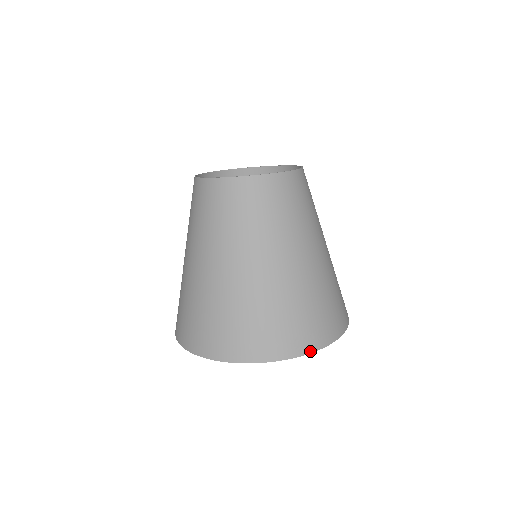
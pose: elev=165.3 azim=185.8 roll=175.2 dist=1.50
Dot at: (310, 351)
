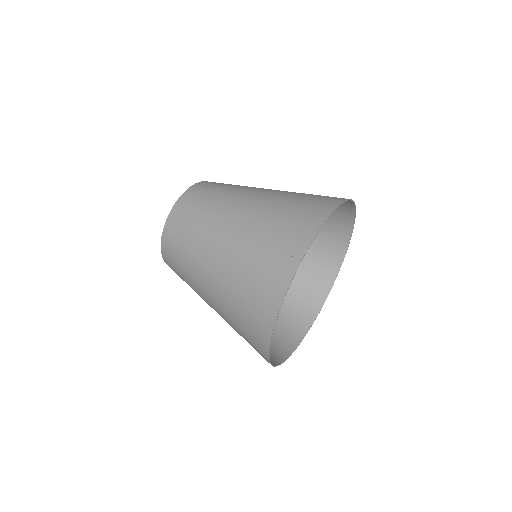
Dot at: (322, 222)
